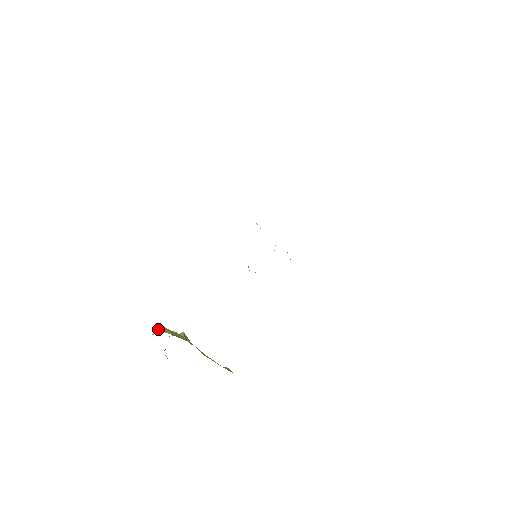
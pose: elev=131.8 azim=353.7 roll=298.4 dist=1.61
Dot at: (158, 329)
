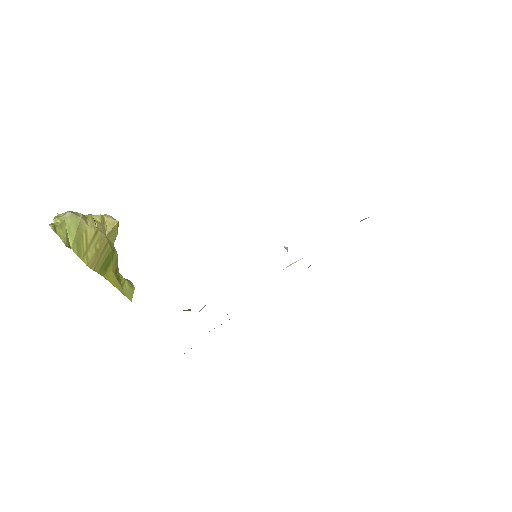
Dot at: (70, 217)
